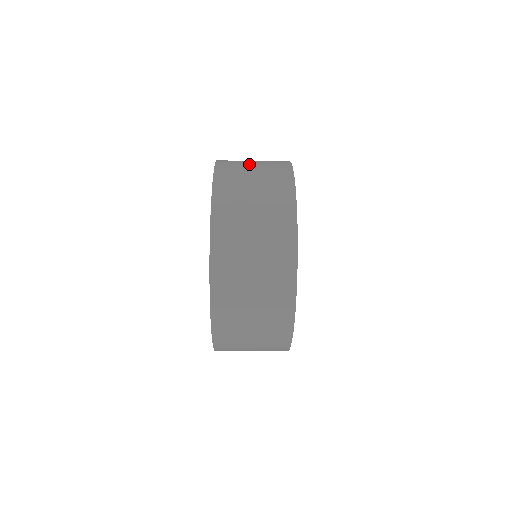
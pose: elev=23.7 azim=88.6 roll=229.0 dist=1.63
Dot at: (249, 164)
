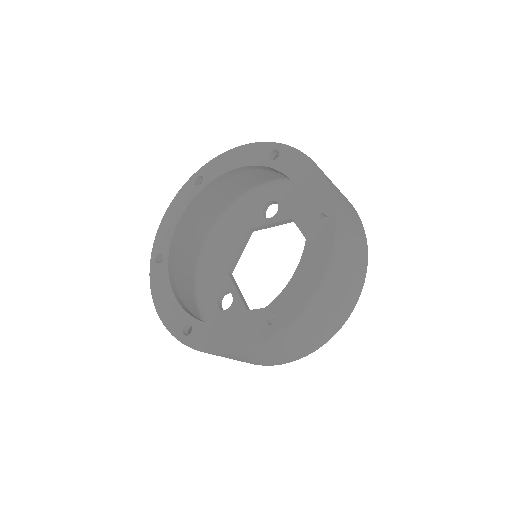
Dot at: (352, 235)
